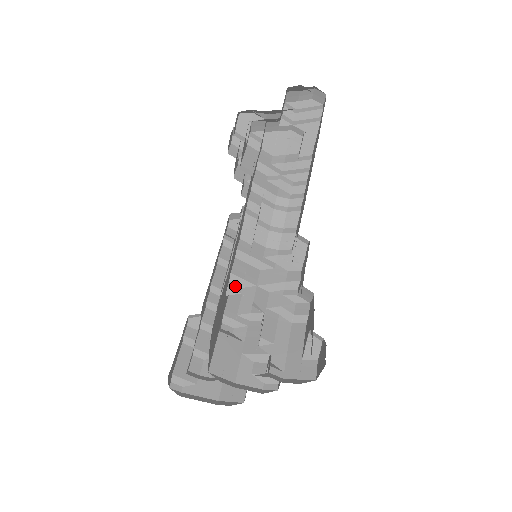
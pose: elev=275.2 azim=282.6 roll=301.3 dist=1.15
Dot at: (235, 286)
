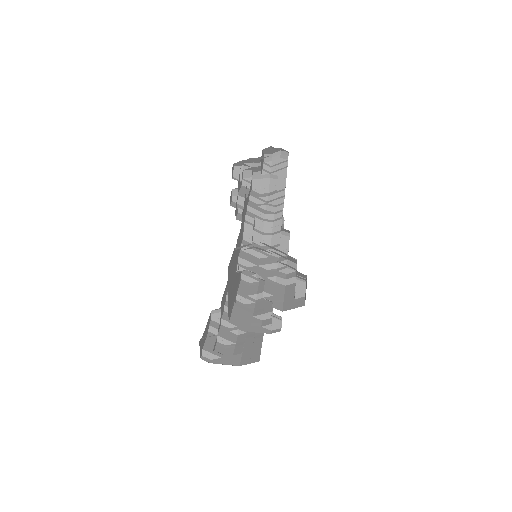
Dot at: (242, 266)
